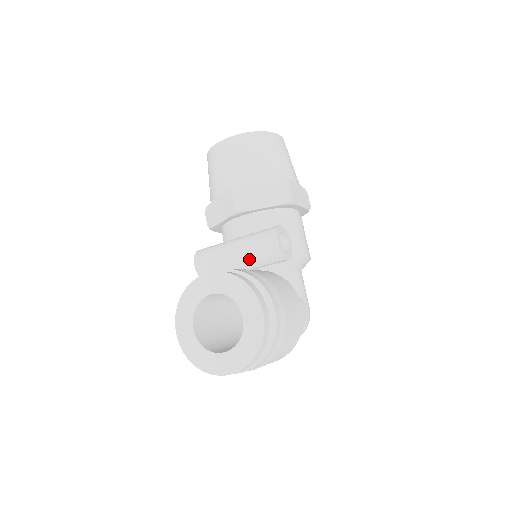
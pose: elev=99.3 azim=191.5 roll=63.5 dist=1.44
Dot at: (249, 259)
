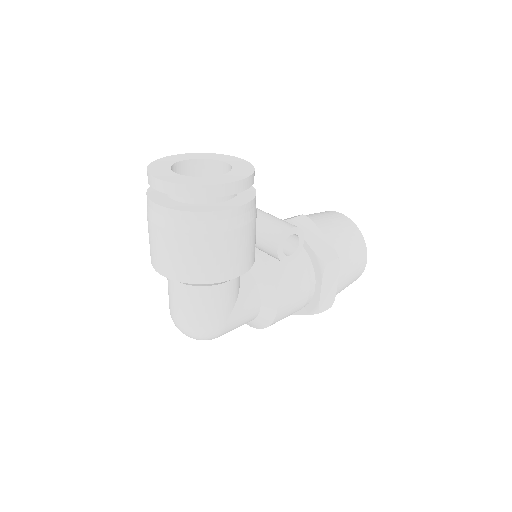
Dot at: (260, 220)
